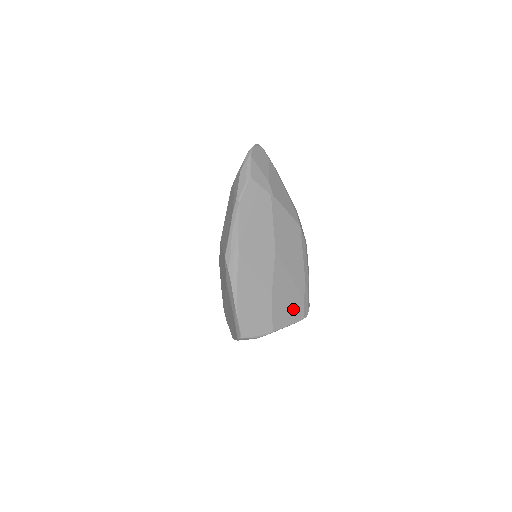
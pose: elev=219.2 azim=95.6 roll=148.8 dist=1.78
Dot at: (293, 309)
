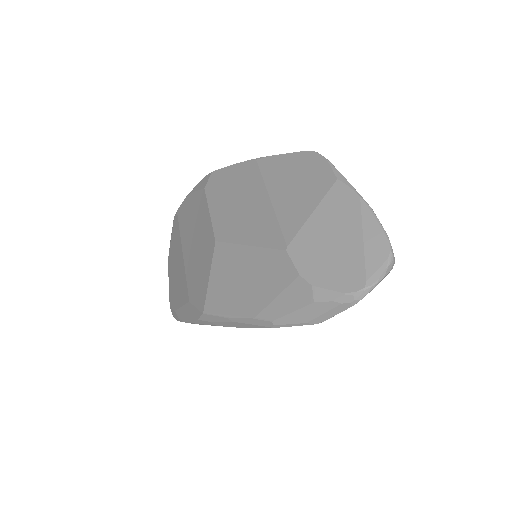
Dot at: occluded
